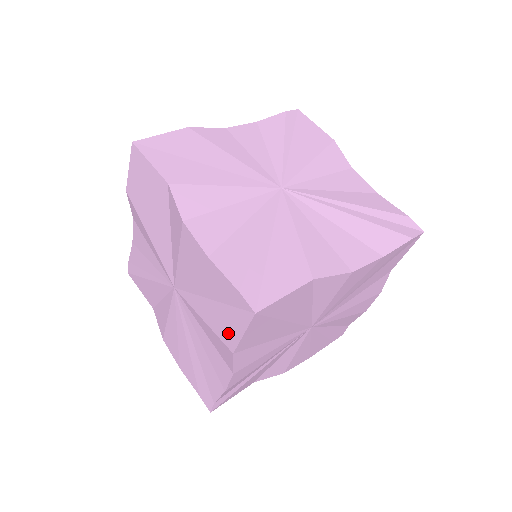
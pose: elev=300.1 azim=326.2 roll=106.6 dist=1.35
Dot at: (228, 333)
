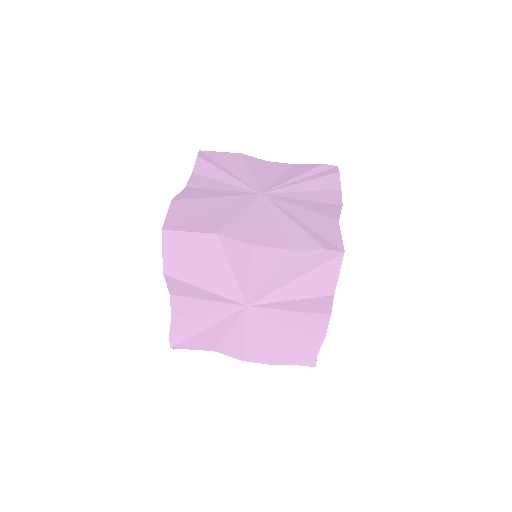
Dot at: (324, 286)
